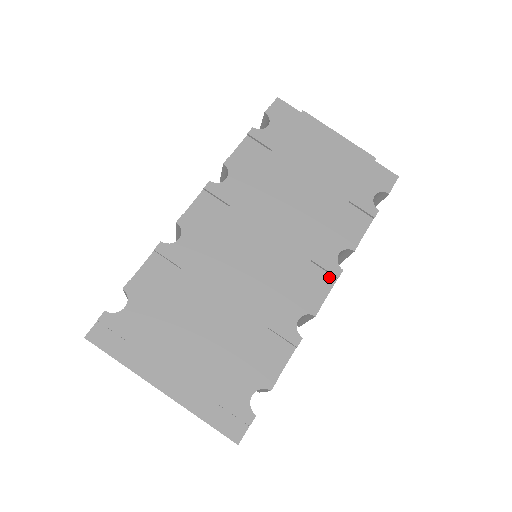
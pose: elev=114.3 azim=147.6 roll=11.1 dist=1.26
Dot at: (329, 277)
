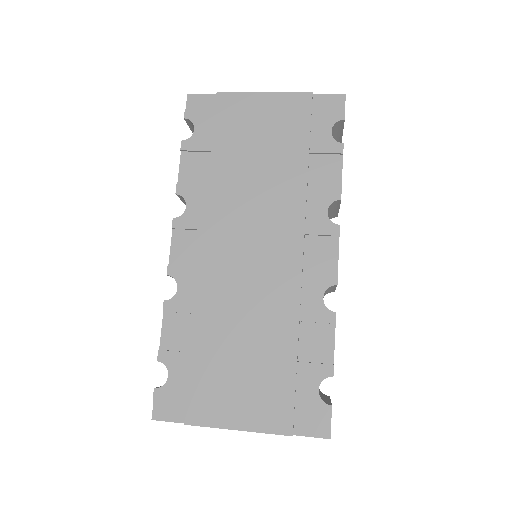
Dot at: (330, 240)
